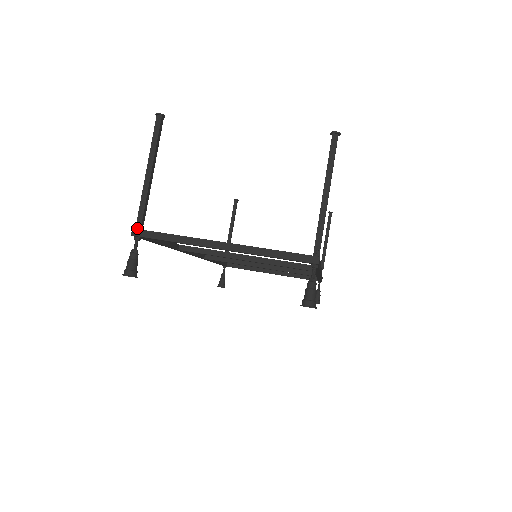
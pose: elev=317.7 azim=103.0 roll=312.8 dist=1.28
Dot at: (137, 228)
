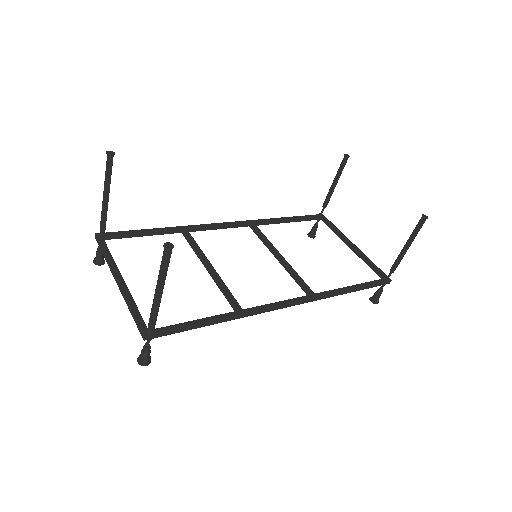
Dot at: (99, 234)
